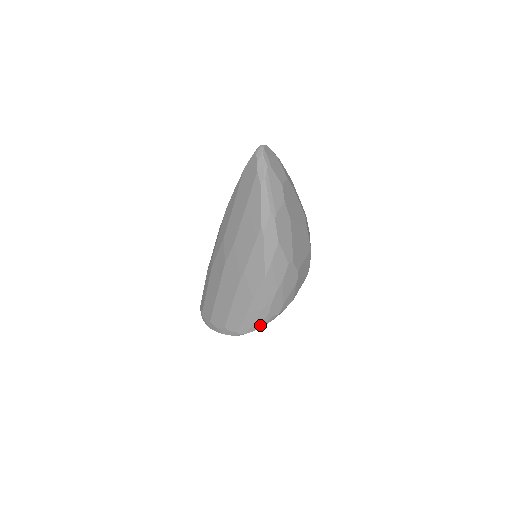
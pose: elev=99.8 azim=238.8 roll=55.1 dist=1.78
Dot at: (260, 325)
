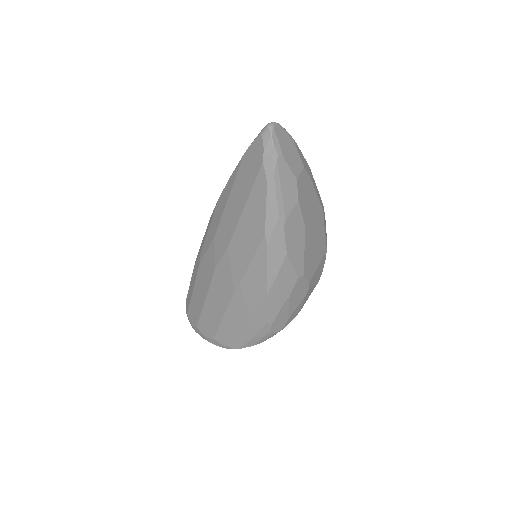
Dot at: (257, 342)
